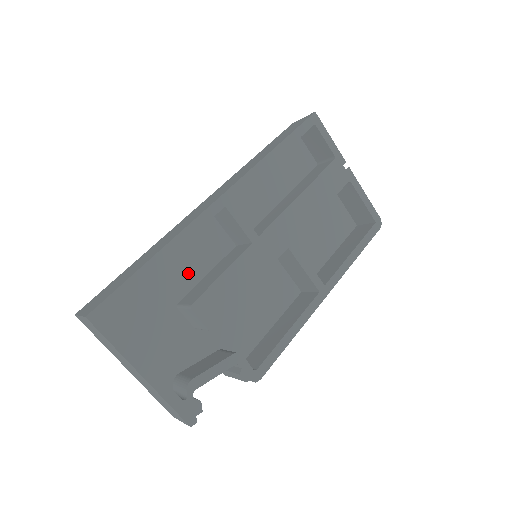
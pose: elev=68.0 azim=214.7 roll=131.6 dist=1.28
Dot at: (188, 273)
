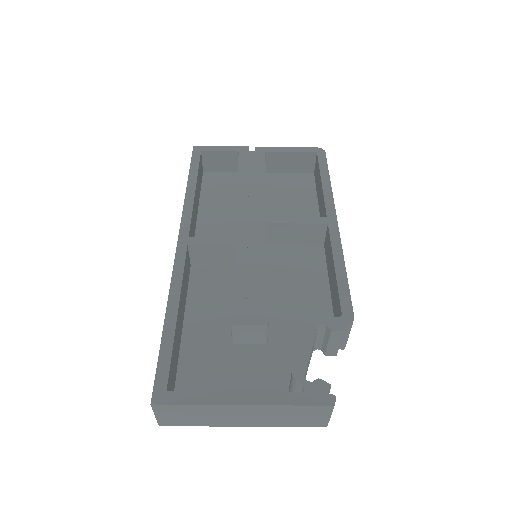
Dot at: (217, 315)
